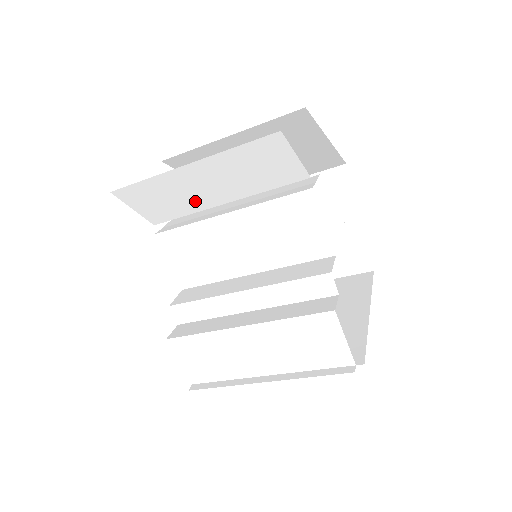
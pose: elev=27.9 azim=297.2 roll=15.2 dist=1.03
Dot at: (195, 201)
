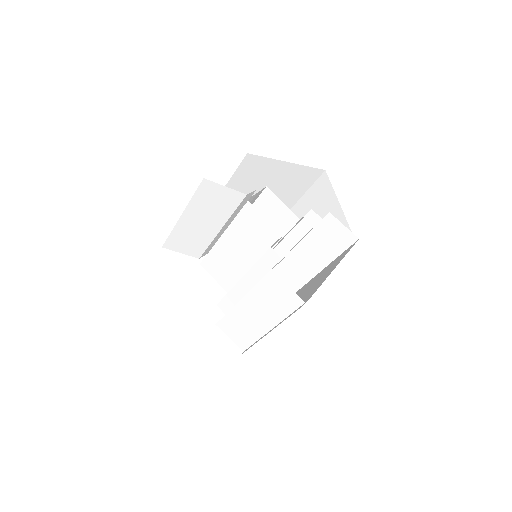
Dot at: (204, 235)
